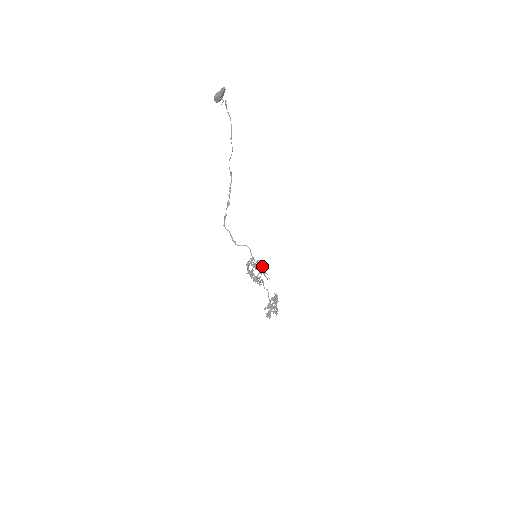
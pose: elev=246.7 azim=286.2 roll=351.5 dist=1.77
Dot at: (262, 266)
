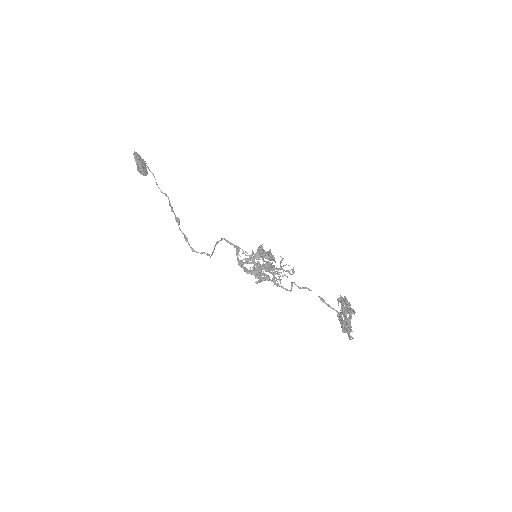
Dot at: (257, 249)
